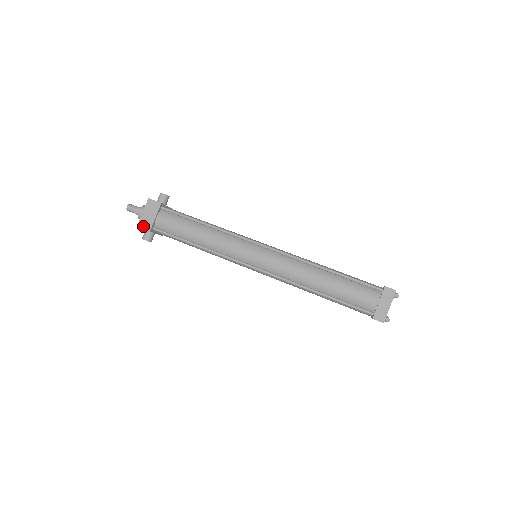
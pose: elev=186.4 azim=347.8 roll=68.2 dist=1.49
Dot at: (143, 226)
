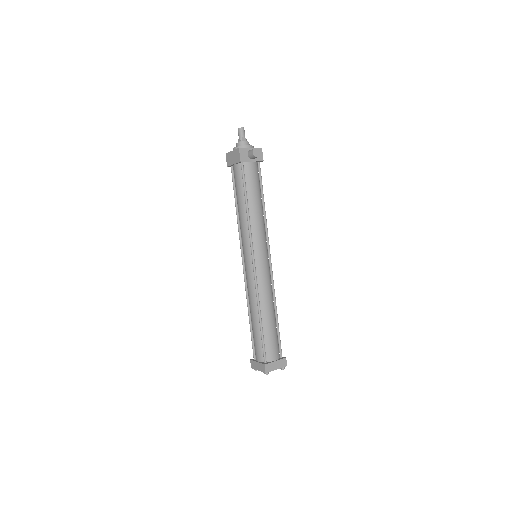
Dot at: (227, 158)
